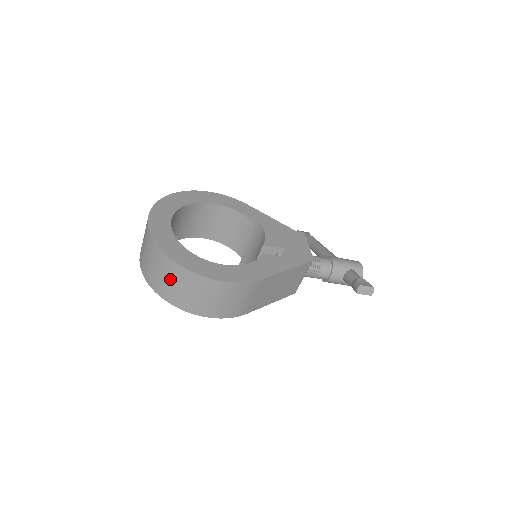
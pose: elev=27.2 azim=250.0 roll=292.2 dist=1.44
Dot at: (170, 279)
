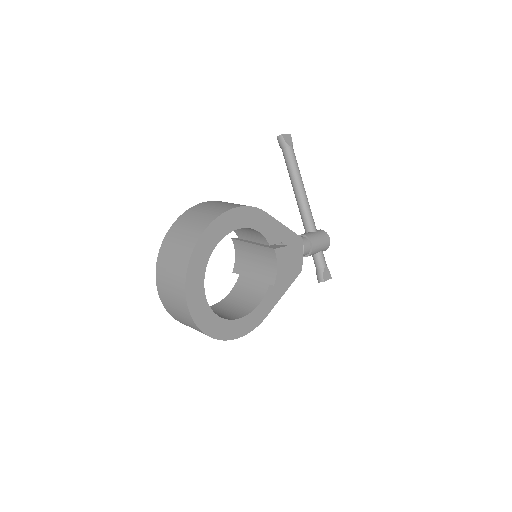
Dot at: occluded
